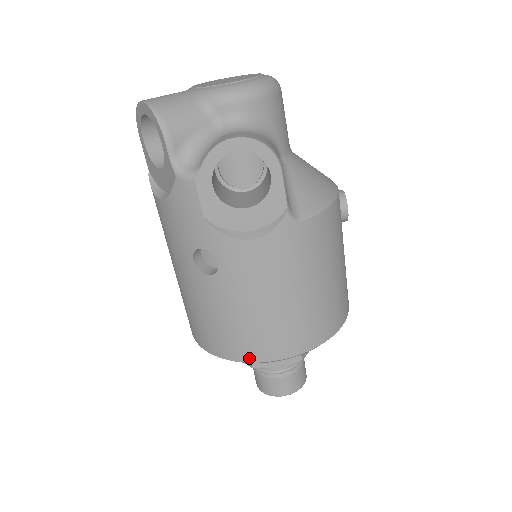
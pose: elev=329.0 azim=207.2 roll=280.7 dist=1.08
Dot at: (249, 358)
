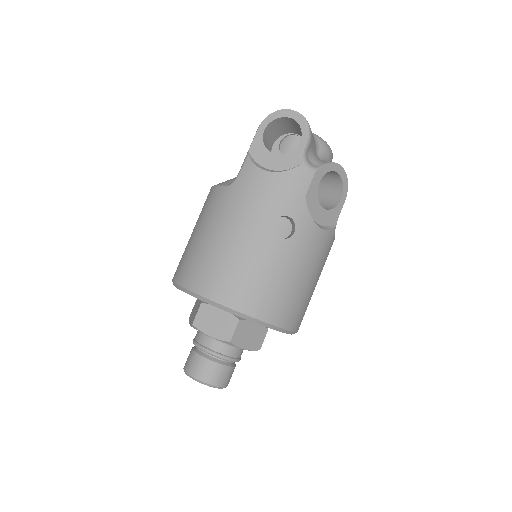
Dot at: (267, 318)
